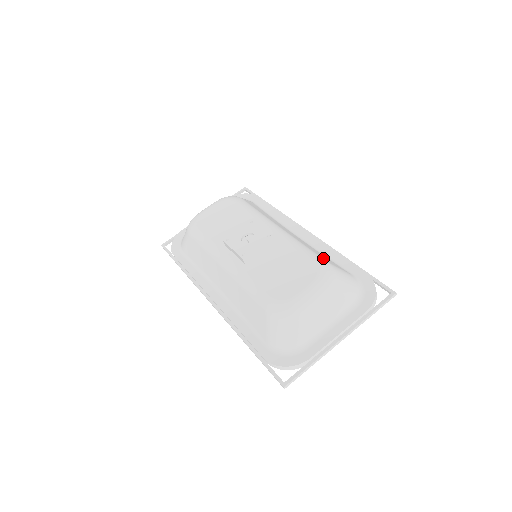
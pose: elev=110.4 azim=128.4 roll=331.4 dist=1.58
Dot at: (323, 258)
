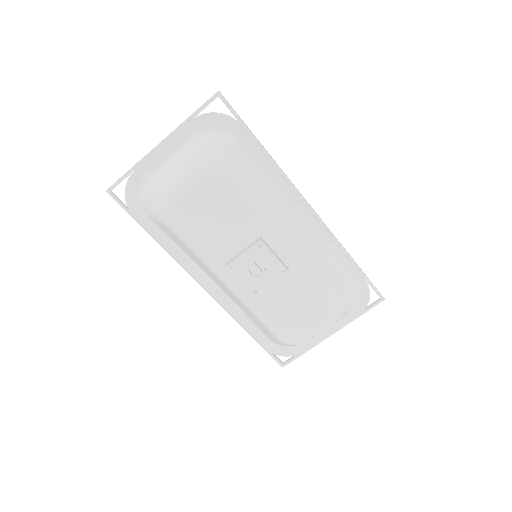
Dot at: (334, 286)
